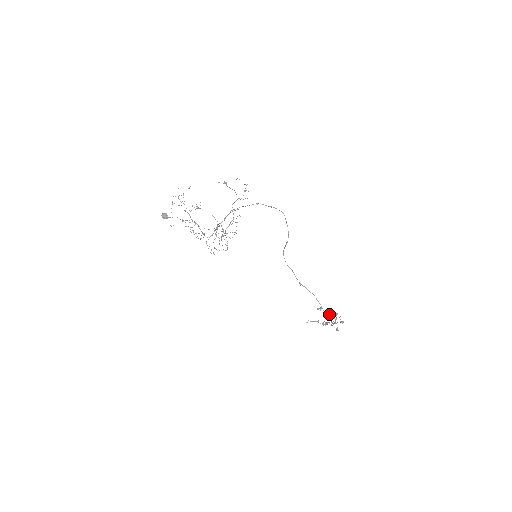
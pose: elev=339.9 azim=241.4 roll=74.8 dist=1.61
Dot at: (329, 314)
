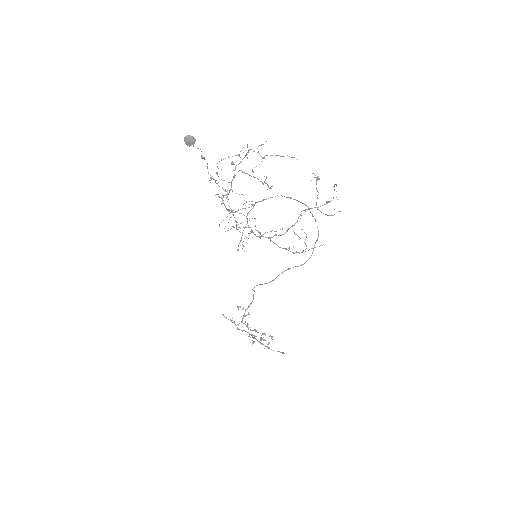
Dot at: (245, 316)
